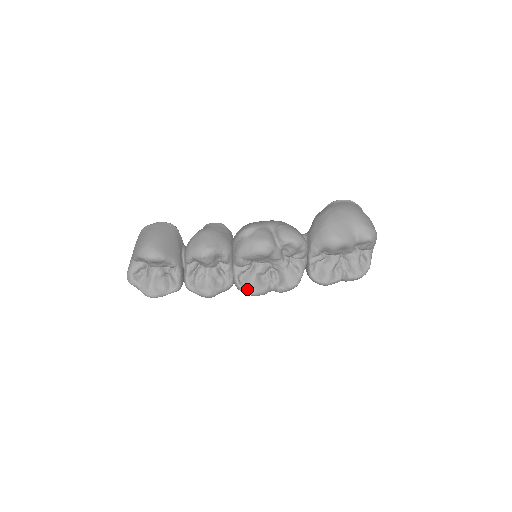
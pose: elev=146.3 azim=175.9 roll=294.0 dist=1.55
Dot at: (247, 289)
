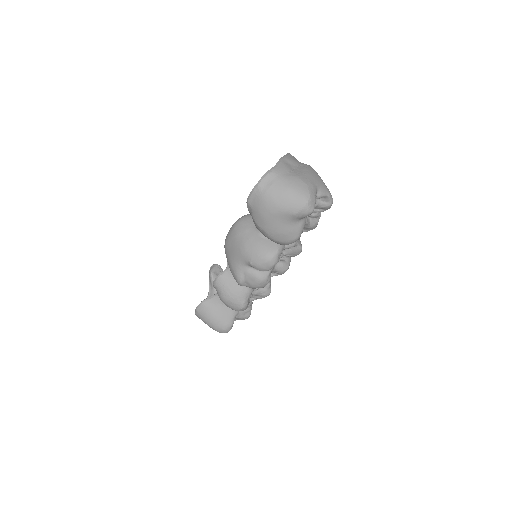
Dot at: (281, 274)
